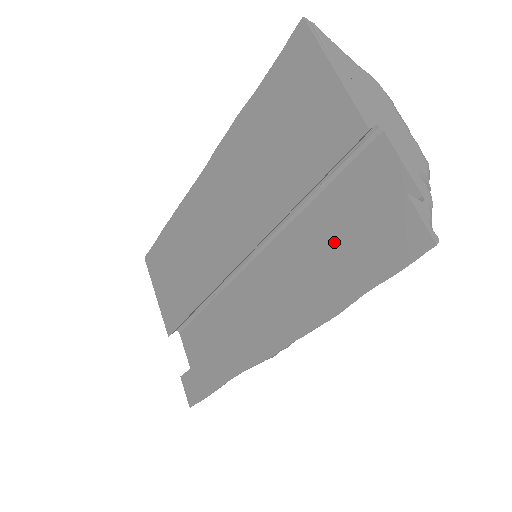
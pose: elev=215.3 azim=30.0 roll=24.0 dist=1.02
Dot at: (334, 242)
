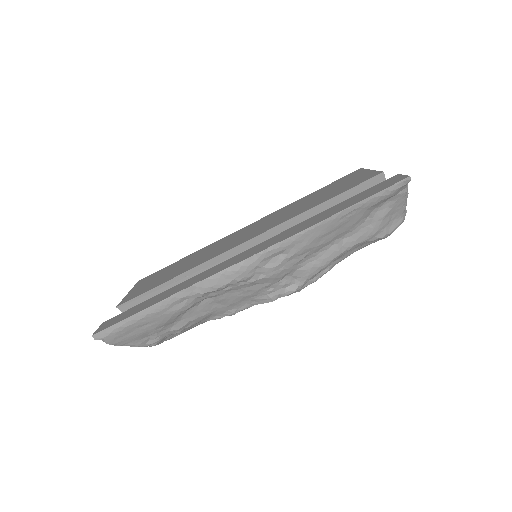
Dot at: occluded
